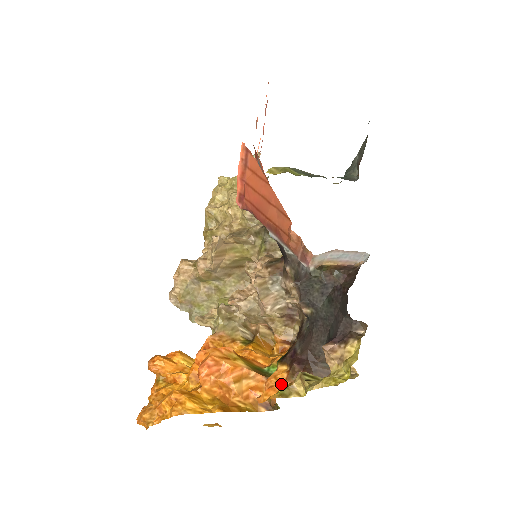
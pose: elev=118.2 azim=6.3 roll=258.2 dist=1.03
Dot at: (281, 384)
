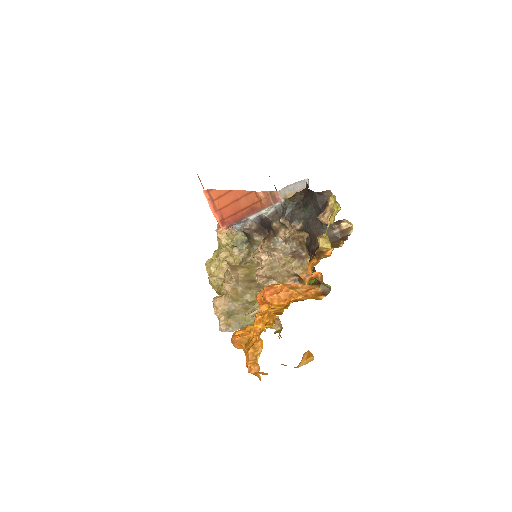
Dot at: (317, 263)
